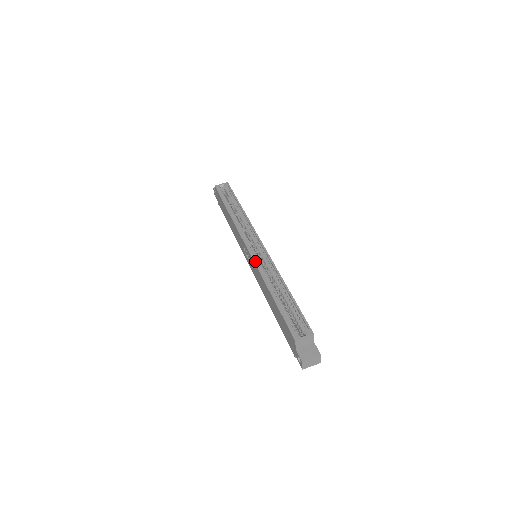
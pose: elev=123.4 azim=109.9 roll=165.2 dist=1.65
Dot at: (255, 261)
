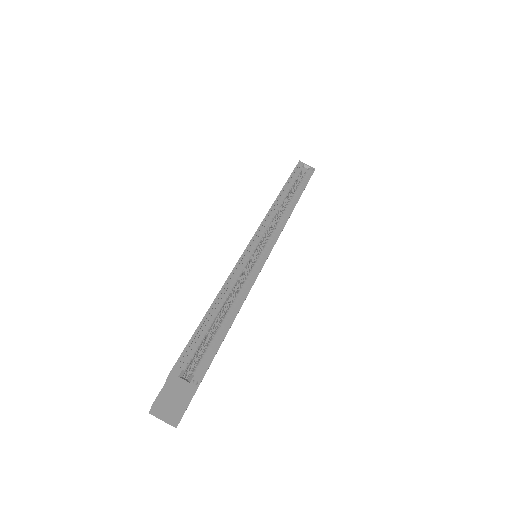
Dot at: (242, 256)
